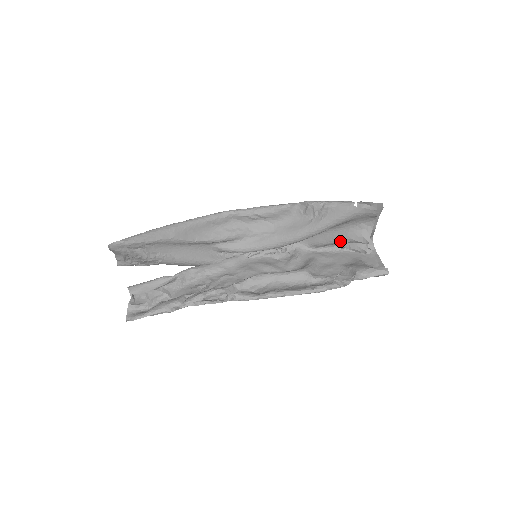
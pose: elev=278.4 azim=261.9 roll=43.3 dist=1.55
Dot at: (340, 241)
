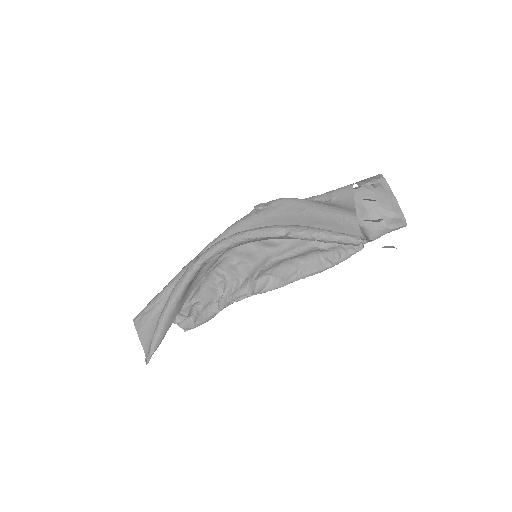
Dot at: occluded
